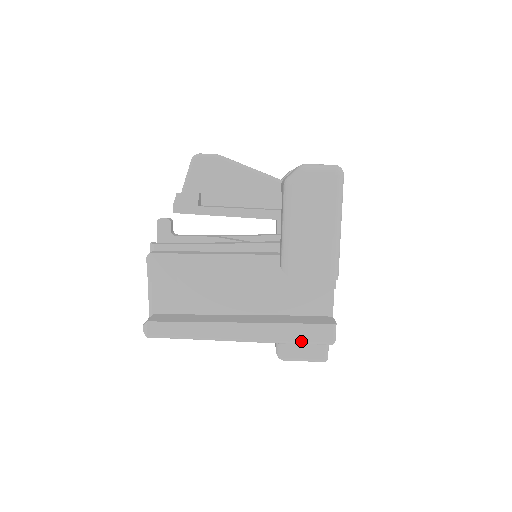
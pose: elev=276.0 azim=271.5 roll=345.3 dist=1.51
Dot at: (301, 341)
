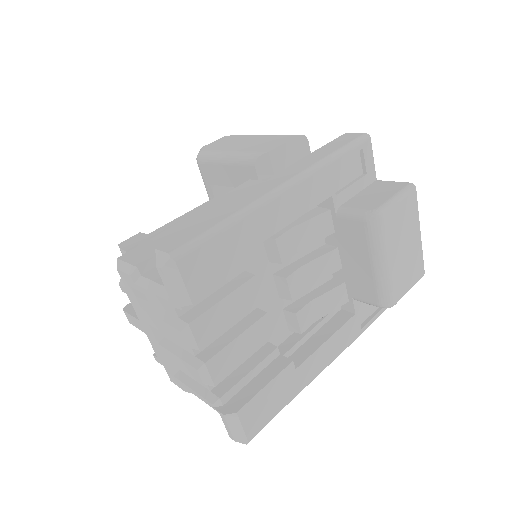
Dot at: (339, 148)
